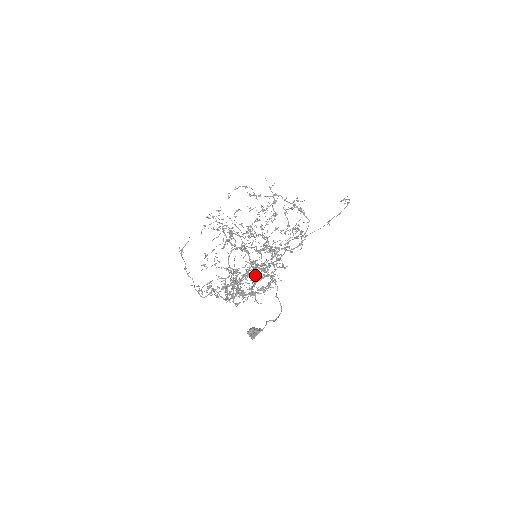
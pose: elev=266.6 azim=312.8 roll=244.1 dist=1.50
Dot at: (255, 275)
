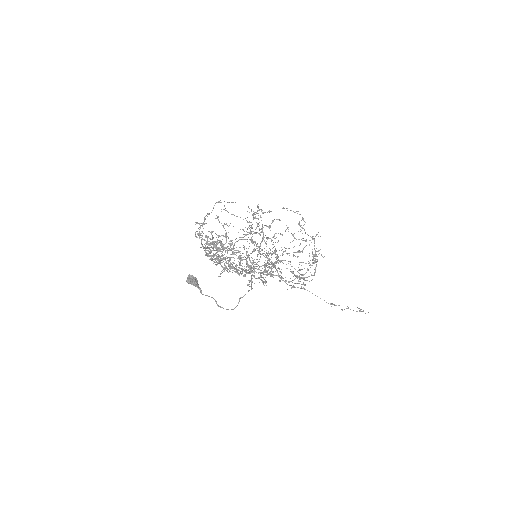
Dot at: (239, 259)
